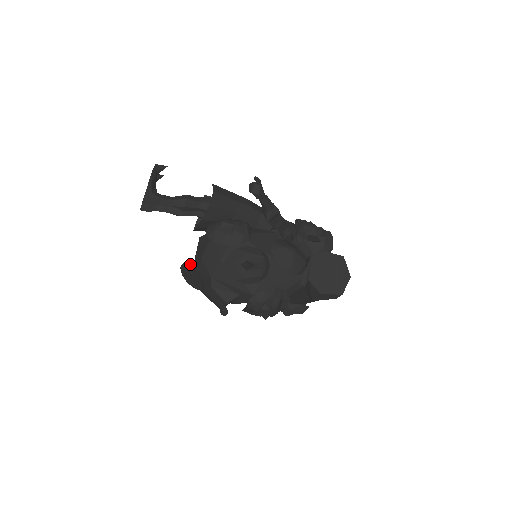
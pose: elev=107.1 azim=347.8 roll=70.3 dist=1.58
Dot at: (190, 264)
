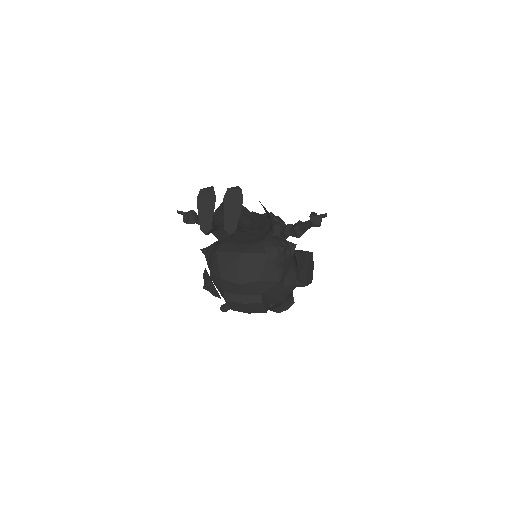
Dot at: (207, 272)
